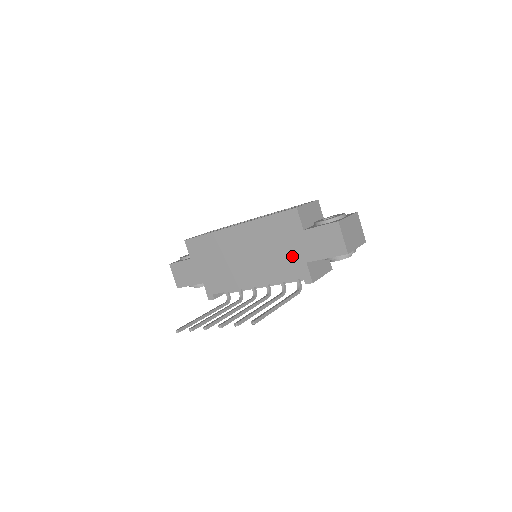
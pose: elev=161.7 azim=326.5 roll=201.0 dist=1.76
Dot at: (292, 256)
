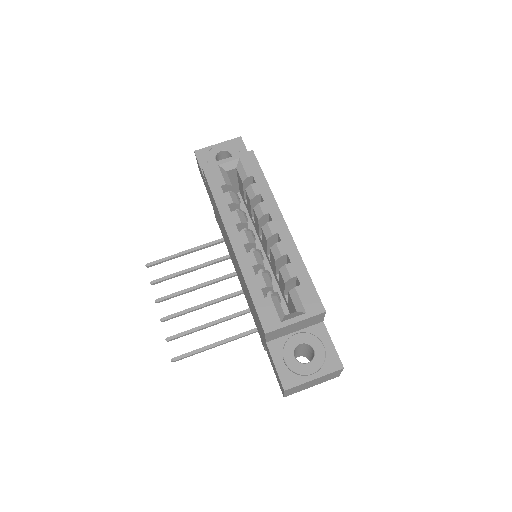
Dot at: occluded
